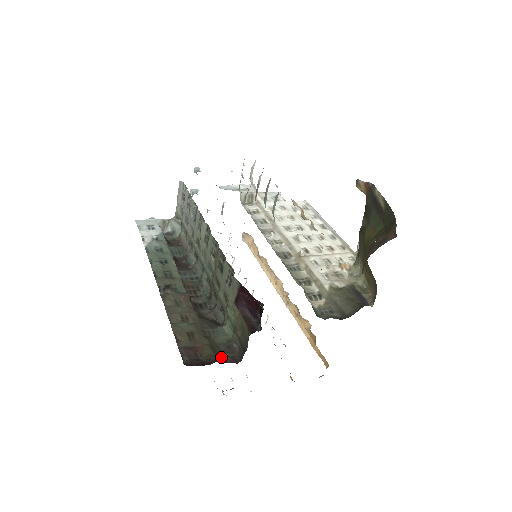
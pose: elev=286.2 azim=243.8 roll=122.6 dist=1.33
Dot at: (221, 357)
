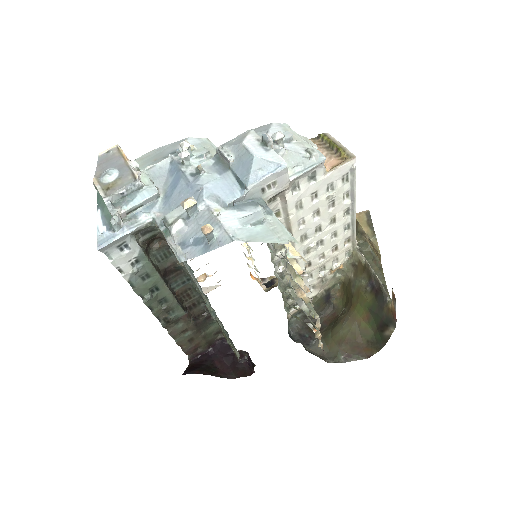
Dot at: (212, 342)
